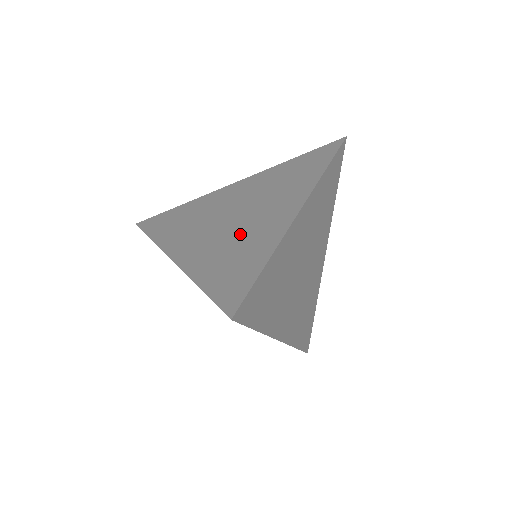
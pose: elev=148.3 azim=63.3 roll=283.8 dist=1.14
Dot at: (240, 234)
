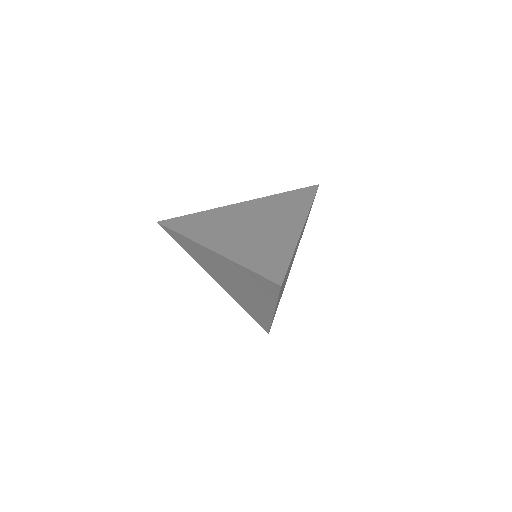
Dot at: (263, 237)
